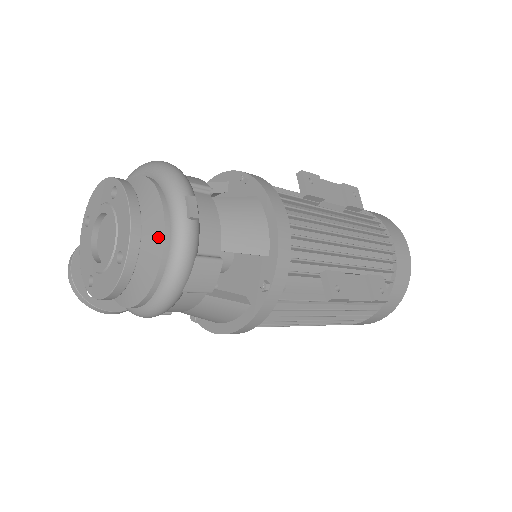
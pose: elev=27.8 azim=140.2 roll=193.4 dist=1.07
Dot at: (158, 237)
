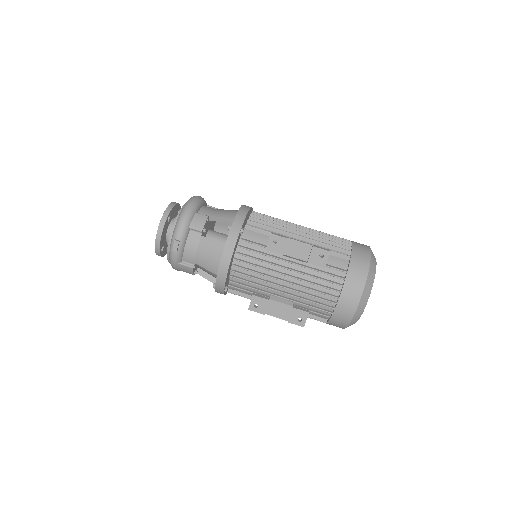
Dot at: (168, 248)
